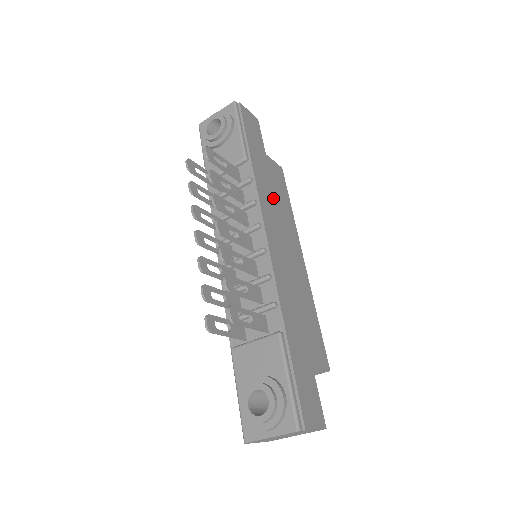
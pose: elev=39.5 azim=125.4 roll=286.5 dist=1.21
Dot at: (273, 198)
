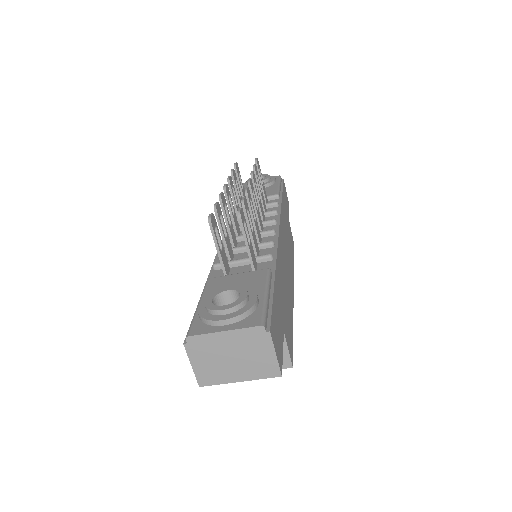
Dot at: (287, 234)
